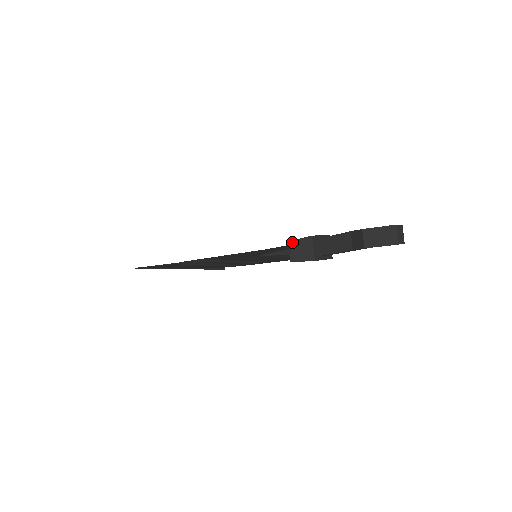
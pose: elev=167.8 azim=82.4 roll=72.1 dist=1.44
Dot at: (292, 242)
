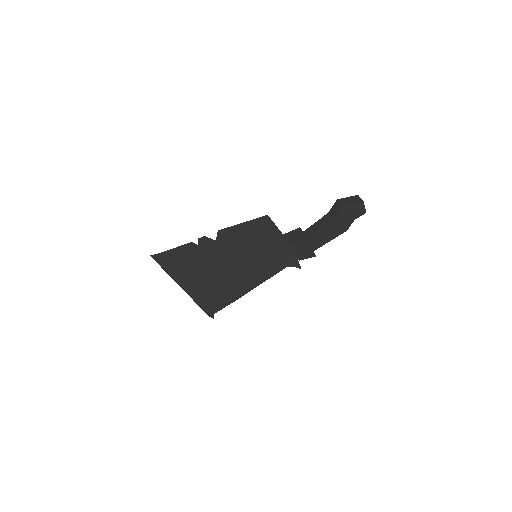
Dot at: (286, 234)
